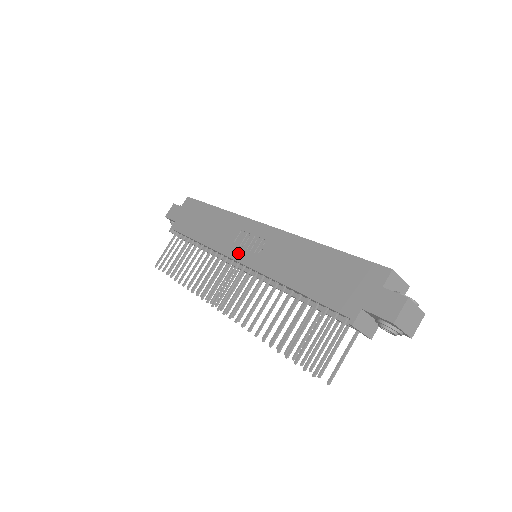
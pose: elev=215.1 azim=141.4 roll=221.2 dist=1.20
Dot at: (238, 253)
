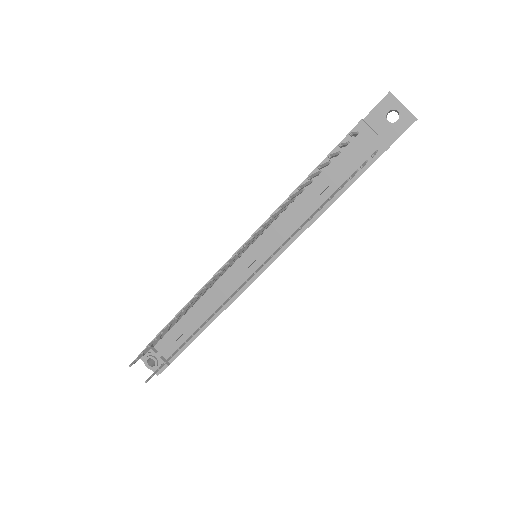
Dot at: occluded
